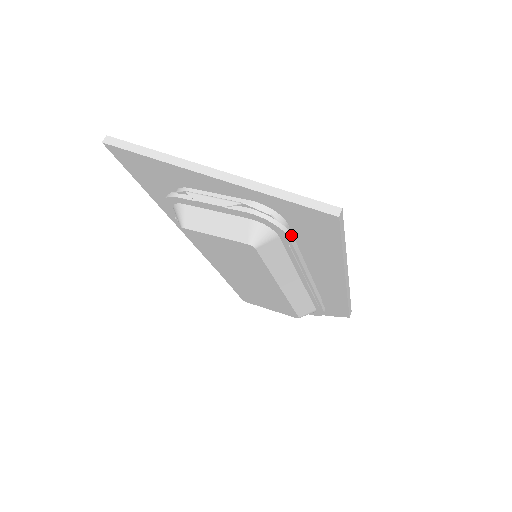
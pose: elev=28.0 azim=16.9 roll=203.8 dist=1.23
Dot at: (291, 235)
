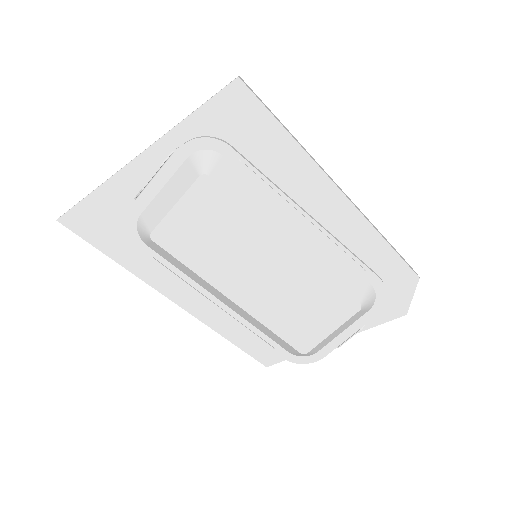
Dot at: (231, 146)
